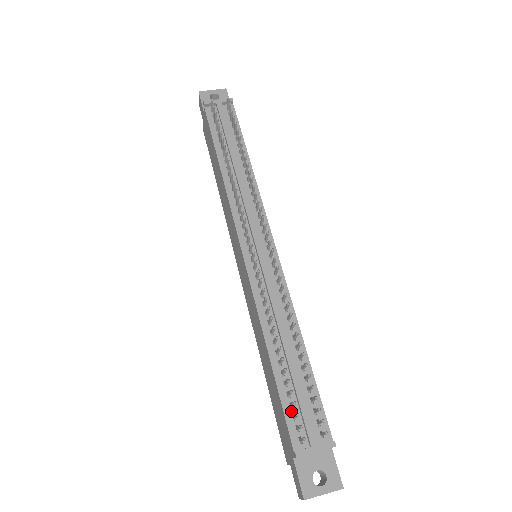
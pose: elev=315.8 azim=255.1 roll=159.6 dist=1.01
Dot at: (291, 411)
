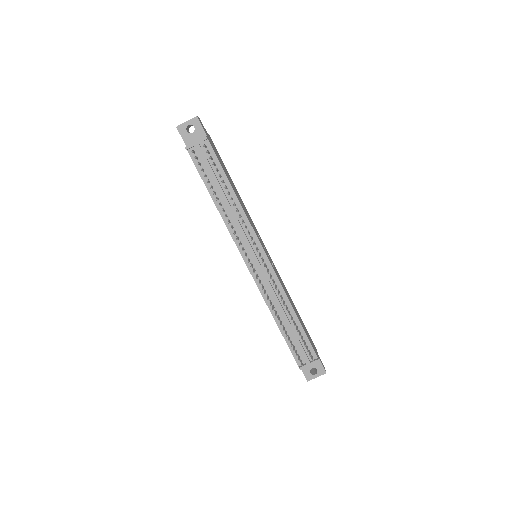
Dot at: occluded
